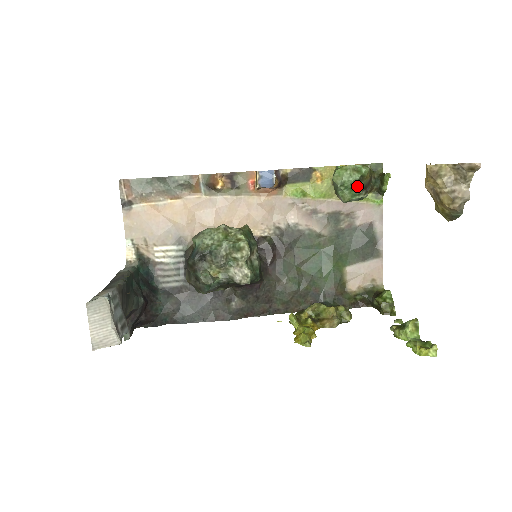
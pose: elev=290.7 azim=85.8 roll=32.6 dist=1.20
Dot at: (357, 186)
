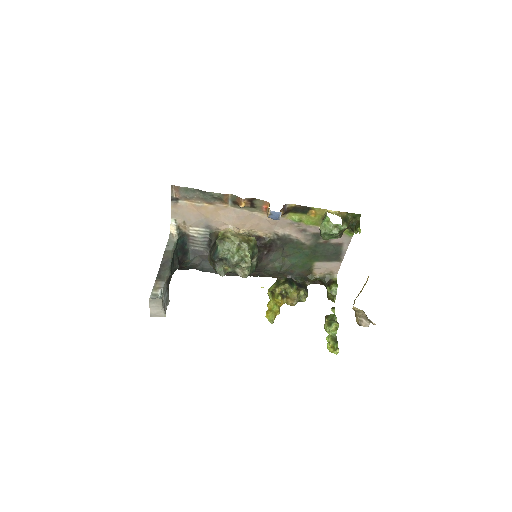
Dot at: (335, 235)
